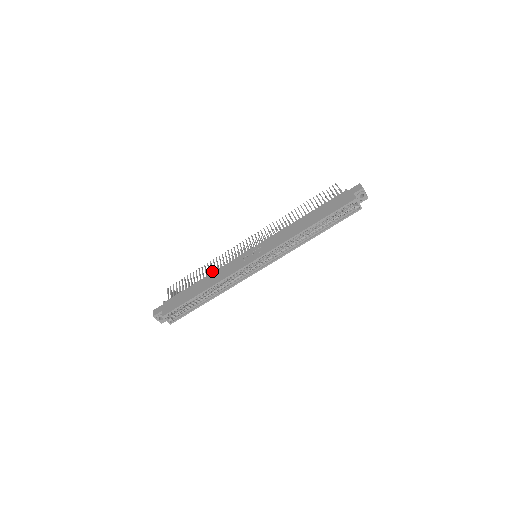
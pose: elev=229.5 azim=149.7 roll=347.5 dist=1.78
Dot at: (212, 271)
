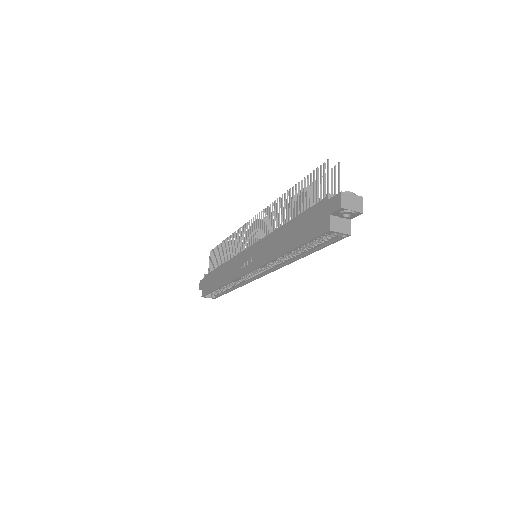
Dot at: (228, 256)
